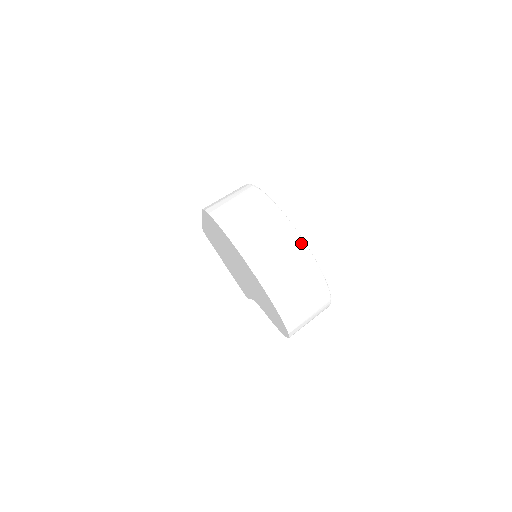
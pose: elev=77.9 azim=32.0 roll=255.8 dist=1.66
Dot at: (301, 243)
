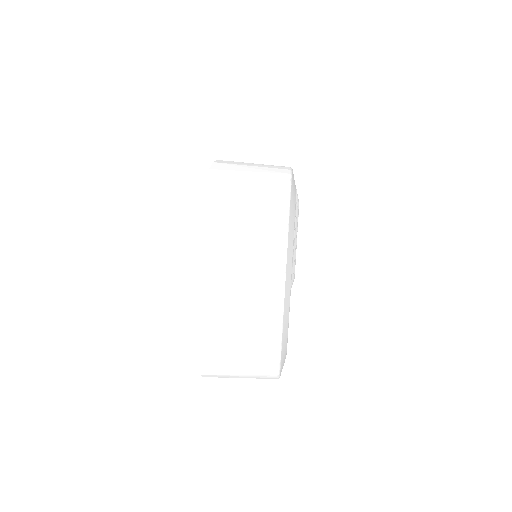
Dot at: (278, 288)
